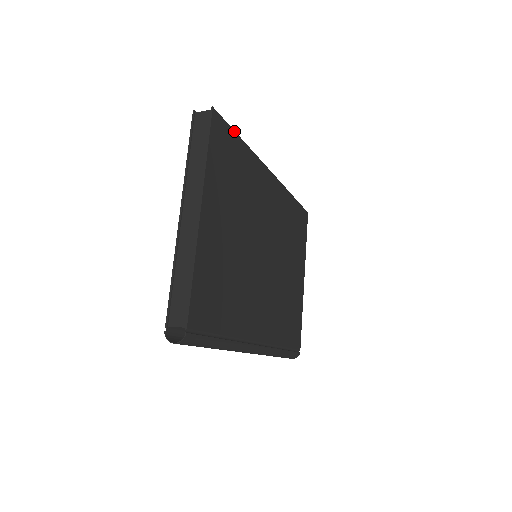
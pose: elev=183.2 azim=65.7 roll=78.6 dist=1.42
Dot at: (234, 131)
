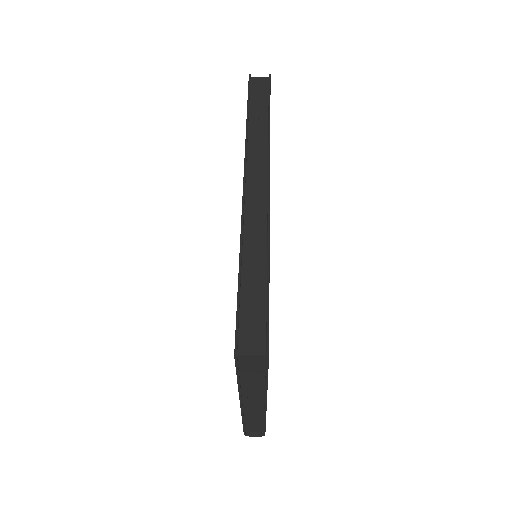
Dot at: occluded
